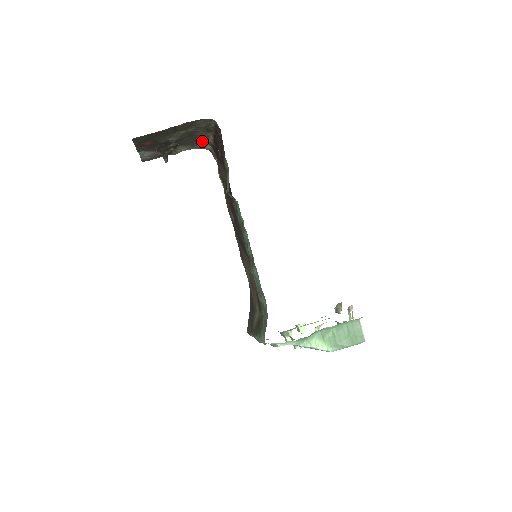
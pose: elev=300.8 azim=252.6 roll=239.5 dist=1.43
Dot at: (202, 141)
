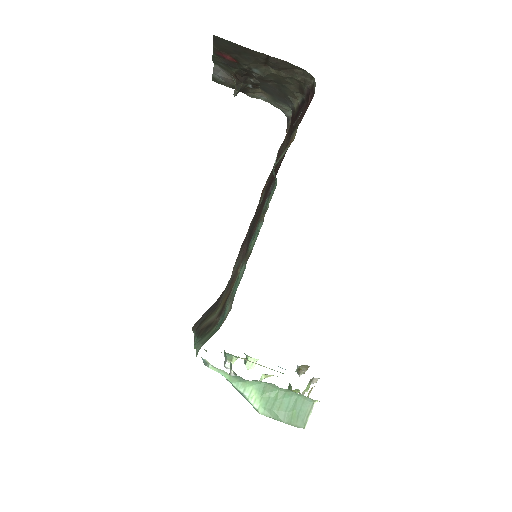
Dot at: (287, 99)
